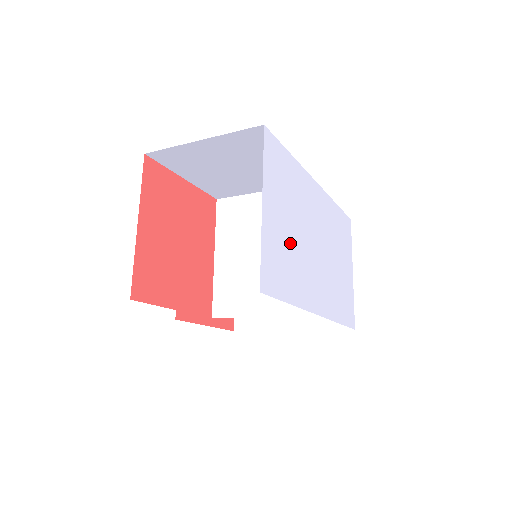
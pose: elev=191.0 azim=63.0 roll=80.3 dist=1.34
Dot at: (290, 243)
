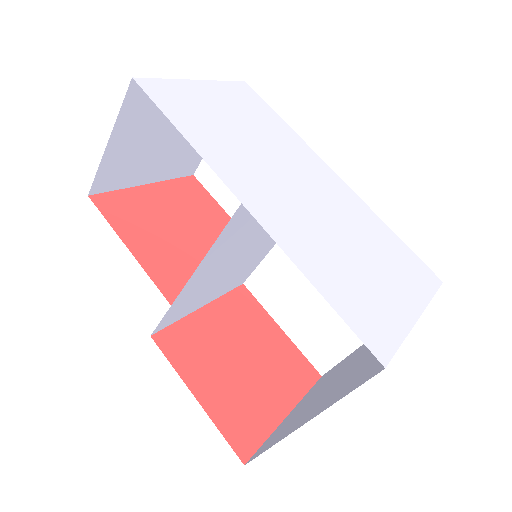
Dot at: (226, 126)
